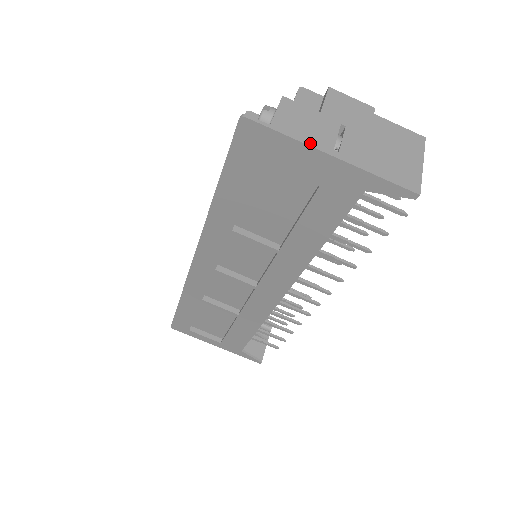
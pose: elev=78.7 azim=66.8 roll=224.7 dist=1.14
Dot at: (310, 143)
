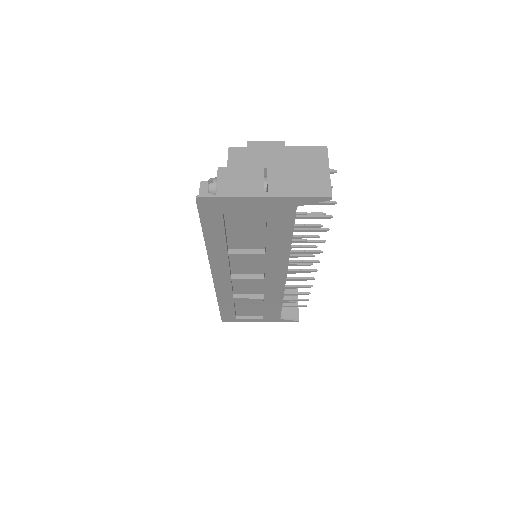
Dot at: (246, 195)
